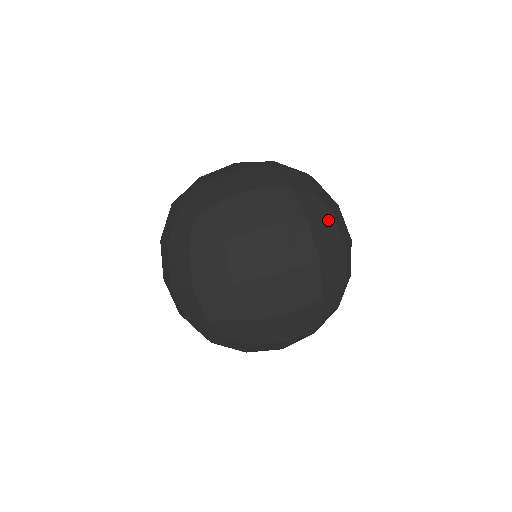
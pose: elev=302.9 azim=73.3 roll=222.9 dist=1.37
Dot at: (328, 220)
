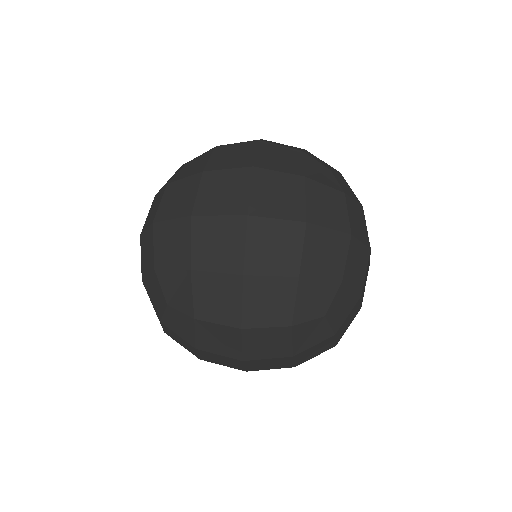
Dot at: (335, 194)
